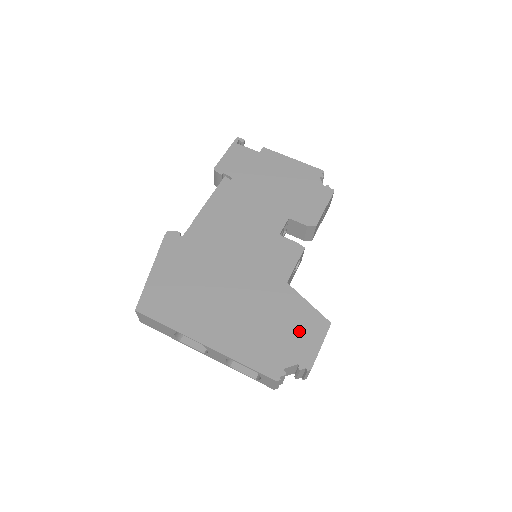
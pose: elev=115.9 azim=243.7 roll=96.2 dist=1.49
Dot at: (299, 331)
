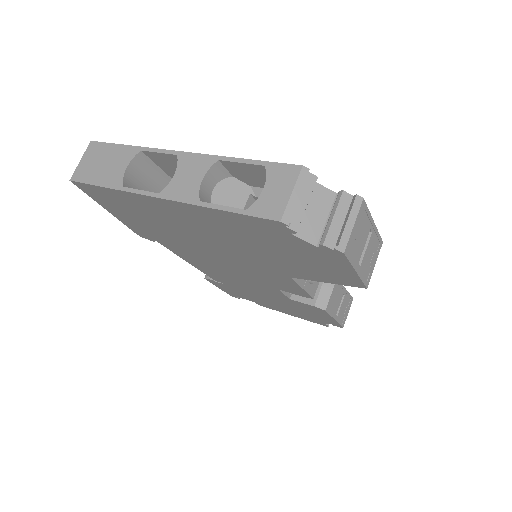
Dot at: occluded
